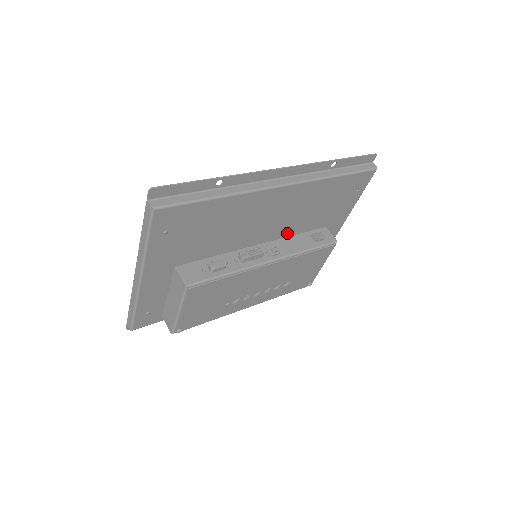
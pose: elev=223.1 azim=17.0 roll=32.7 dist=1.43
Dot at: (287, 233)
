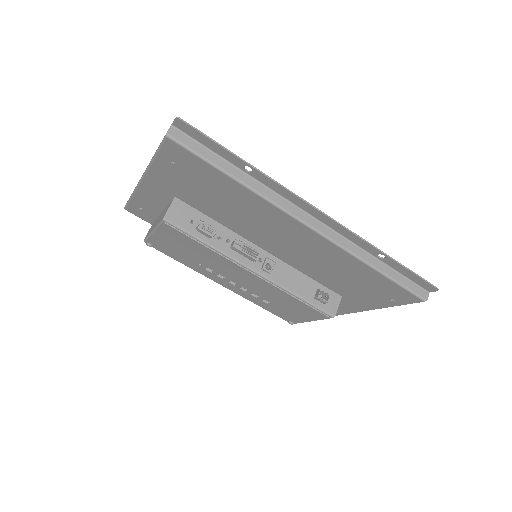
Dot at: (298, 266)
